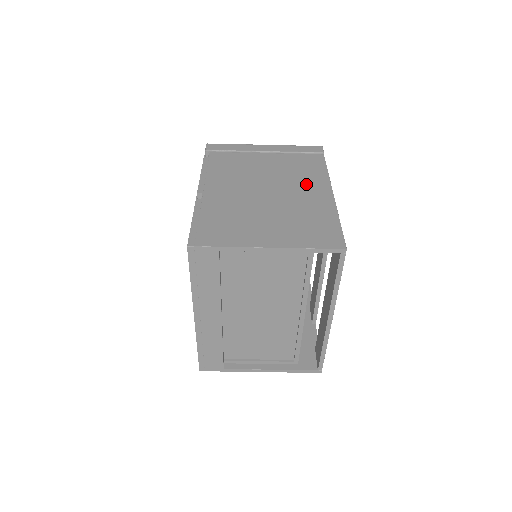
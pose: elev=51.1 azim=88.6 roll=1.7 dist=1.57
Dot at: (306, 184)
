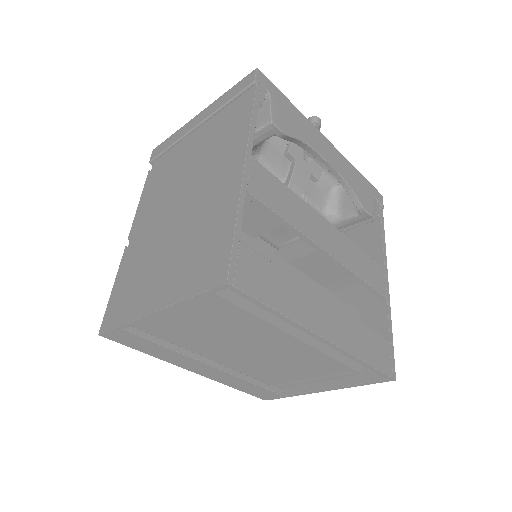
Dot at: (220, 163)
